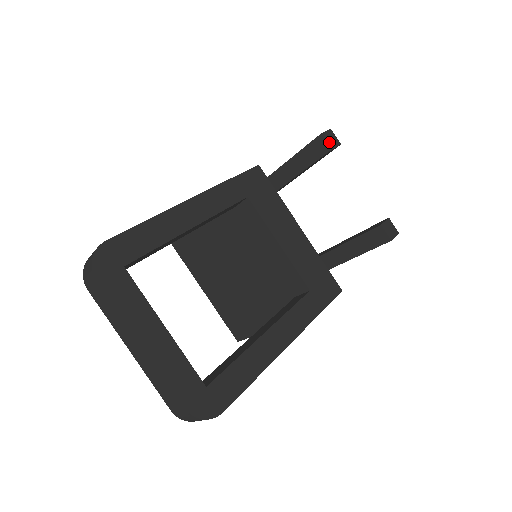
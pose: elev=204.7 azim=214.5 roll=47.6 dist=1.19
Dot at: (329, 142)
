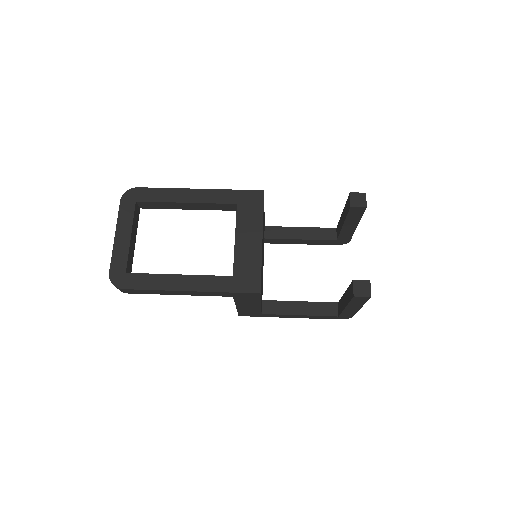
Dot at: (353, 201)
